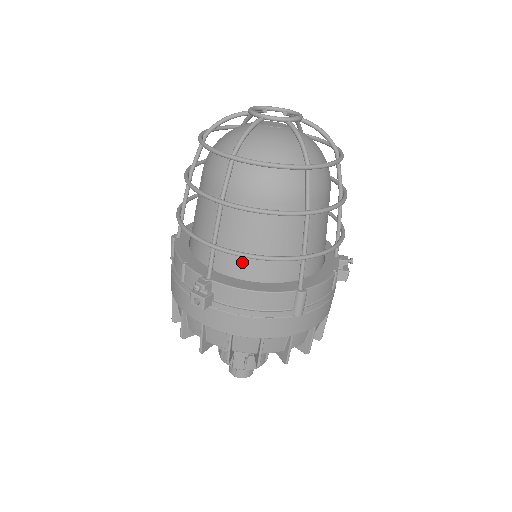
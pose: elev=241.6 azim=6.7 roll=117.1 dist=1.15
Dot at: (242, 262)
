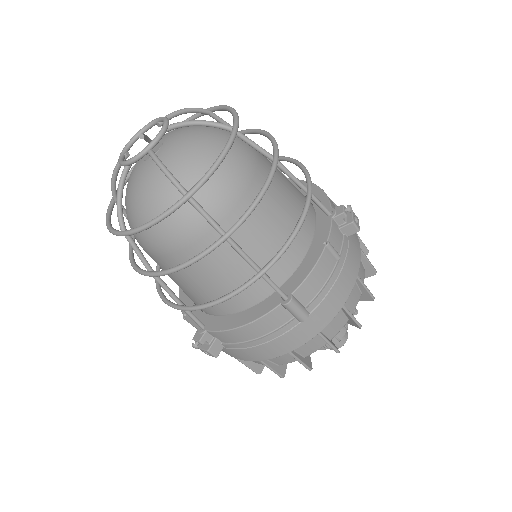
Dot at: occluded
